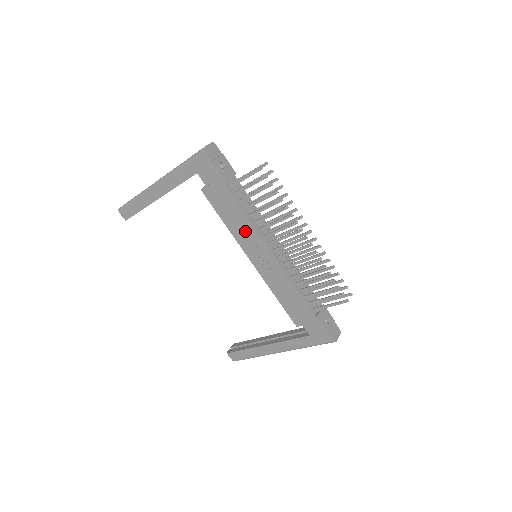
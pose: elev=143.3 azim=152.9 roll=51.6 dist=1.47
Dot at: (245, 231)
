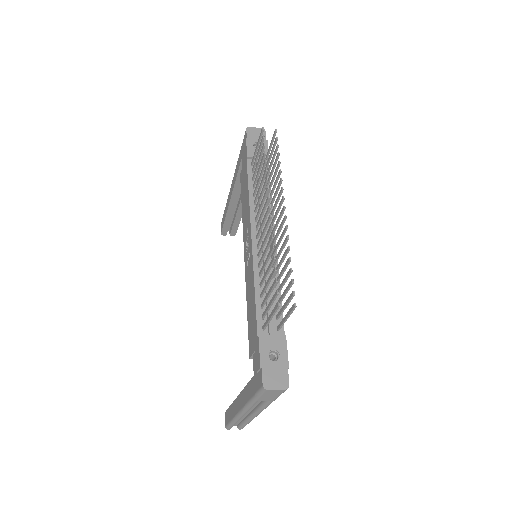
Dot at: (246, 214)
